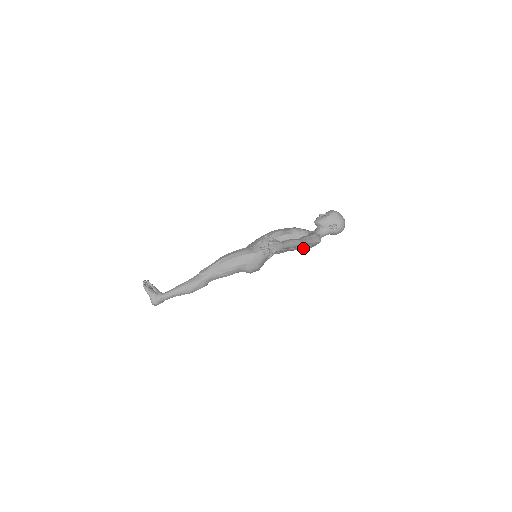
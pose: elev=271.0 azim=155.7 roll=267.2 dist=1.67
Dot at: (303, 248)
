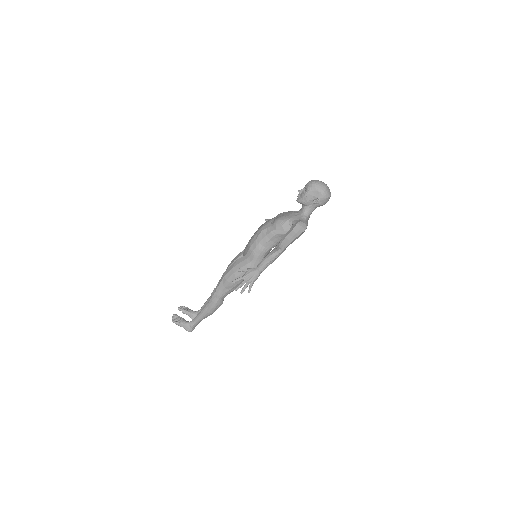
Dot at: occluded
